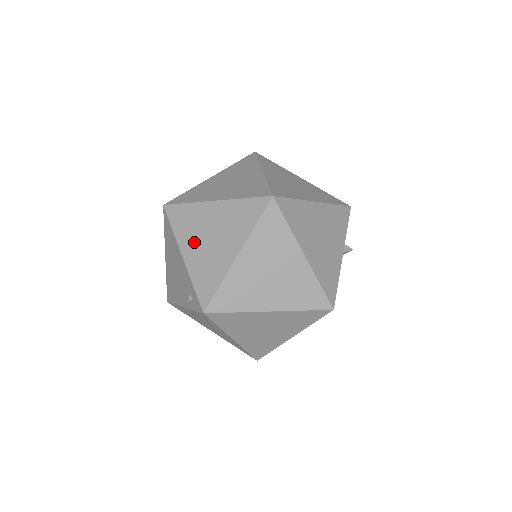
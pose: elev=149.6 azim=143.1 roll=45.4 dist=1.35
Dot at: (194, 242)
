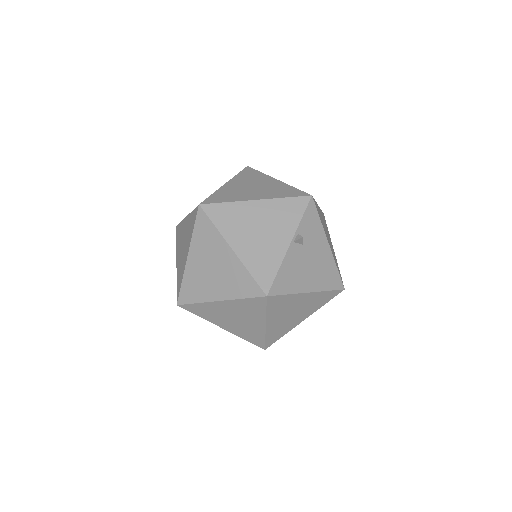
Dot at: (179, 251)
